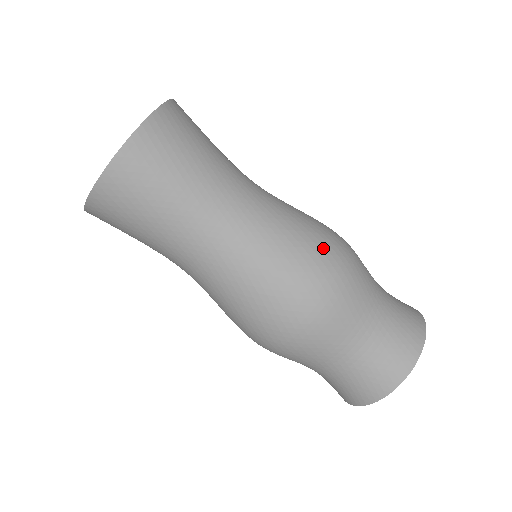
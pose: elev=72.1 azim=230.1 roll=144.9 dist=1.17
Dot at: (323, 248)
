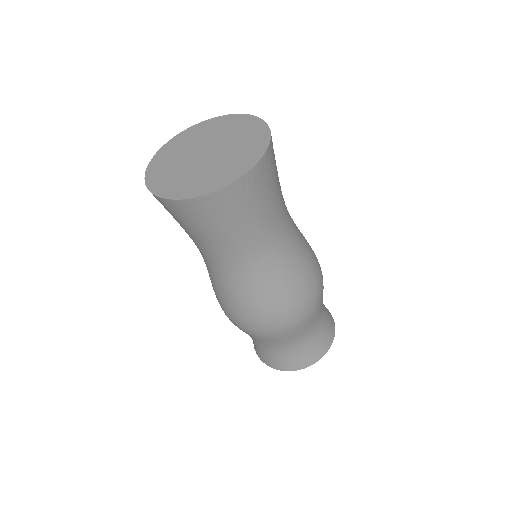
Dot at: (287, 309)
